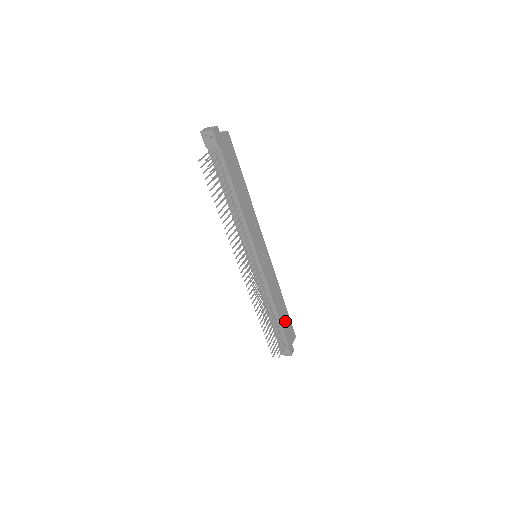
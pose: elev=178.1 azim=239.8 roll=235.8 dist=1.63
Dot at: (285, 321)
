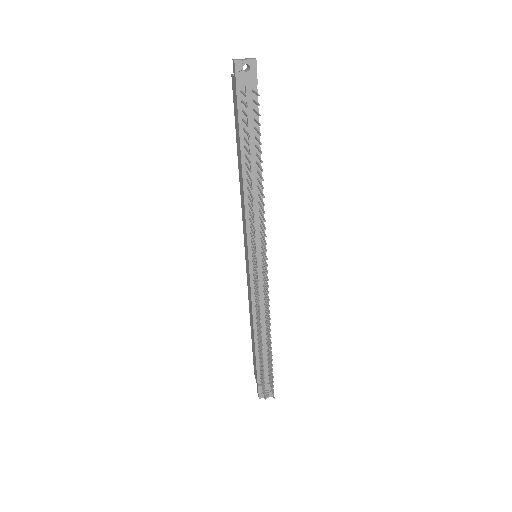
Dot at: occluded
